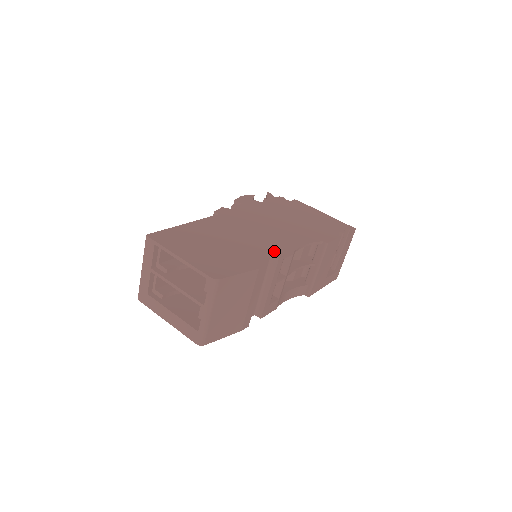
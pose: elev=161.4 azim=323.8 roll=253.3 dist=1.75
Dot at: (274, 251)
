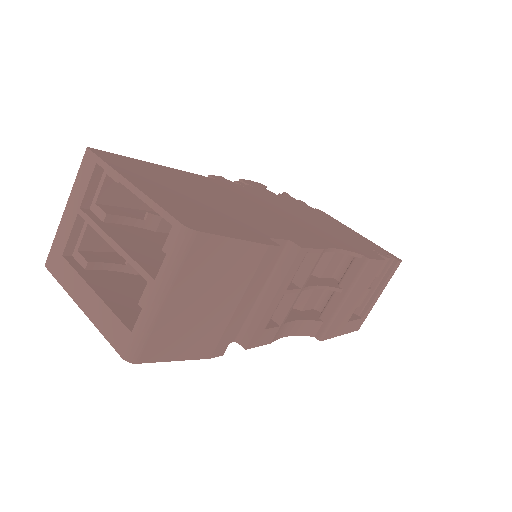
Dot at: (294, 237)
